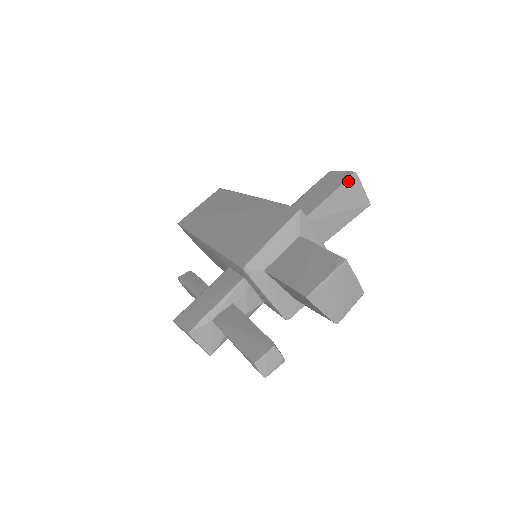
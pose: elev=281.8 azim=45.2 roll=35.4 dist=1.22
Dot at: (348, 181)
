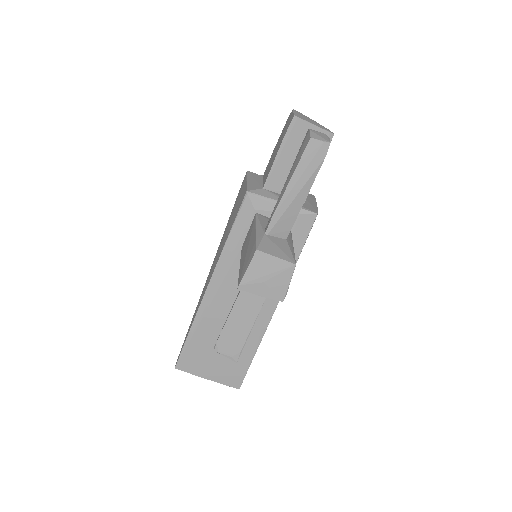
Dot at: occluded
